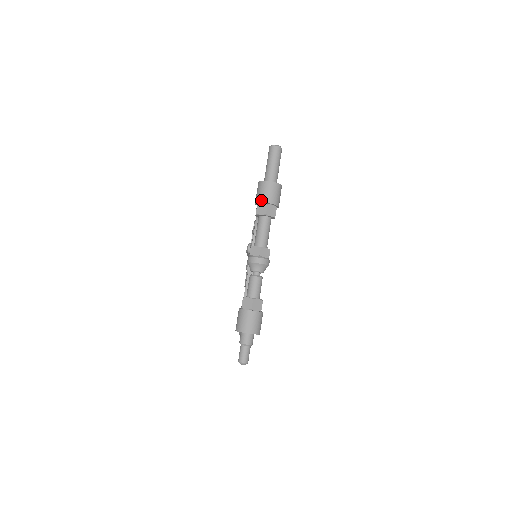
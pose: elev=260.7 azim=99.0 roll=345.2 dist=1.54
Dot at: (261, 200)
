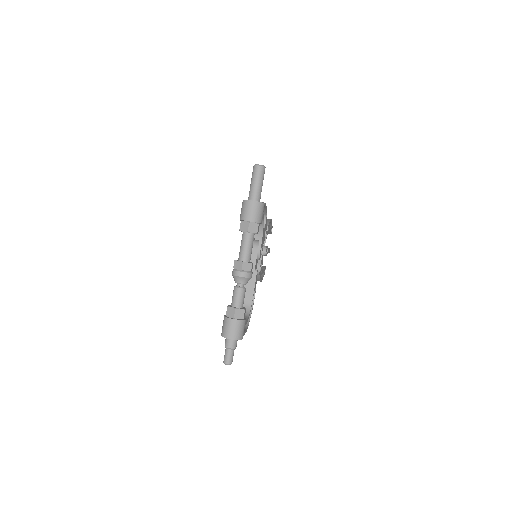
Dot at: (244, 218)
